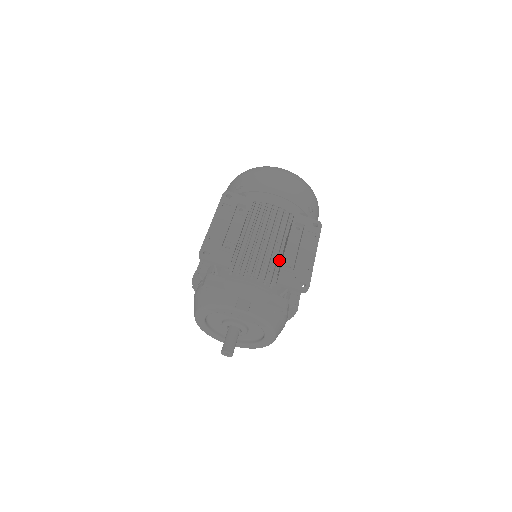
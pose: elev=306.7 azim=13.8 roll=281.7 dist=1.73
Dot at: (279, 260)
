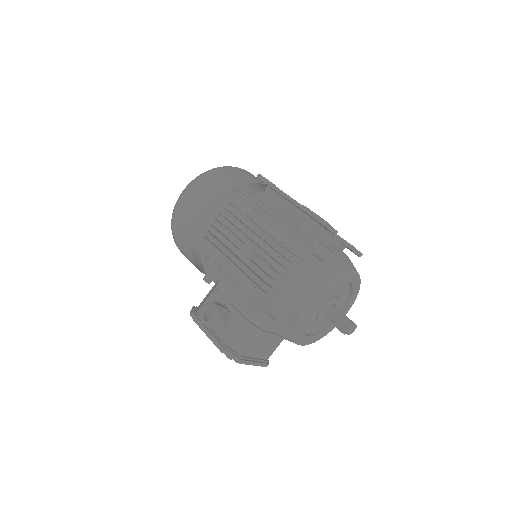
Dot at: occluded
